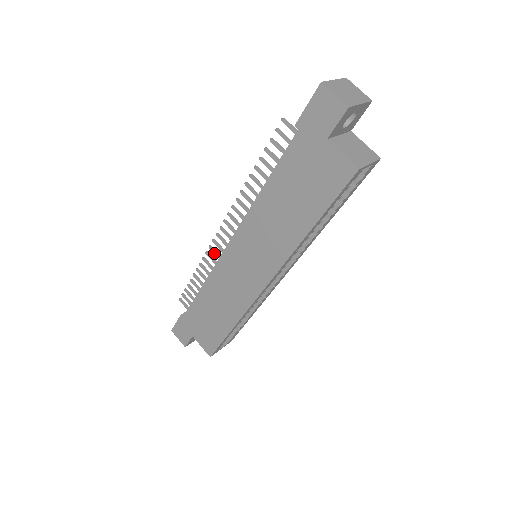
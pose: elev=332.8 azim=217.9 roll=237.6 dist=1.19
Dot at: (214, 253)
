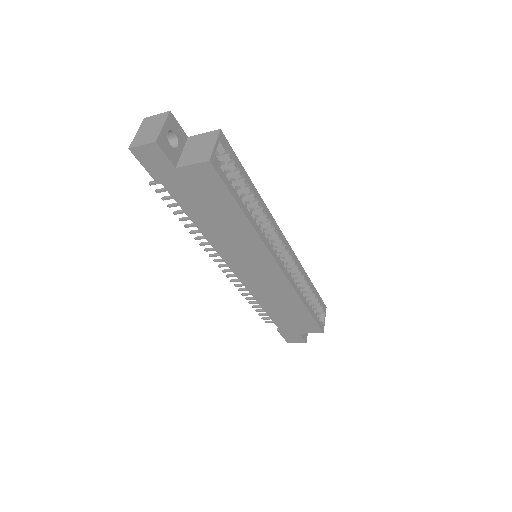
Dot at: occluded
